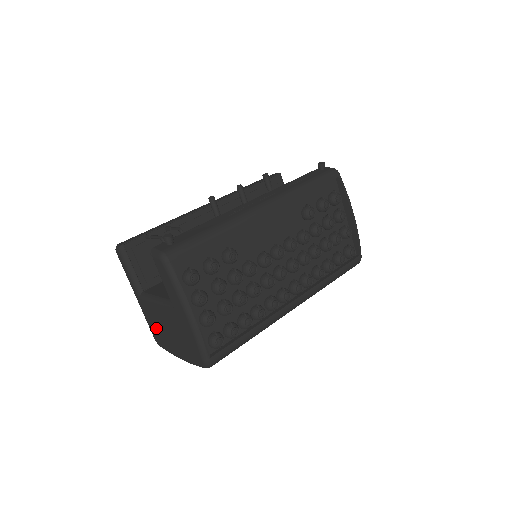
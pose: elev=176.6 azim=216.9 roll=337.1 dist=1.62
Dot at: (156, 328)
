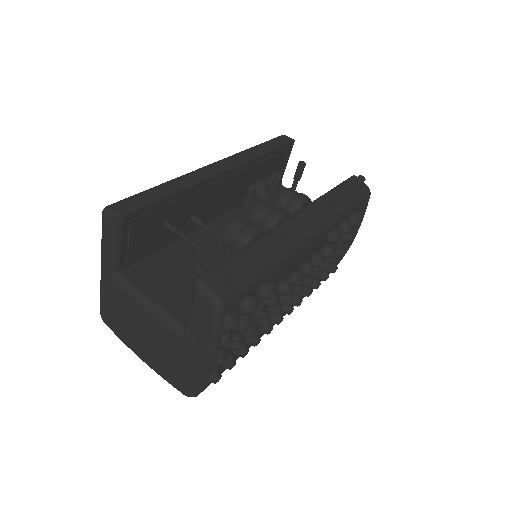
Dot at: (118, 314)
